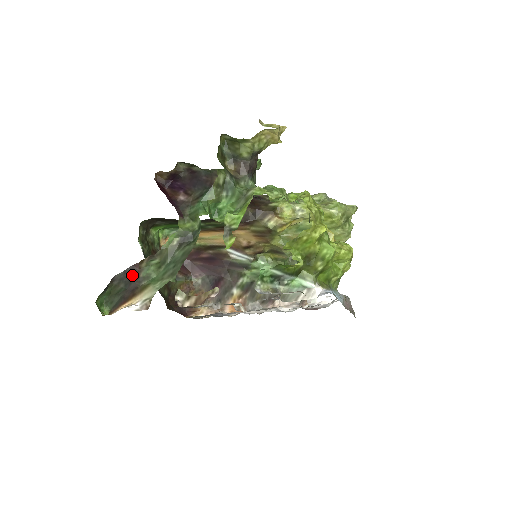
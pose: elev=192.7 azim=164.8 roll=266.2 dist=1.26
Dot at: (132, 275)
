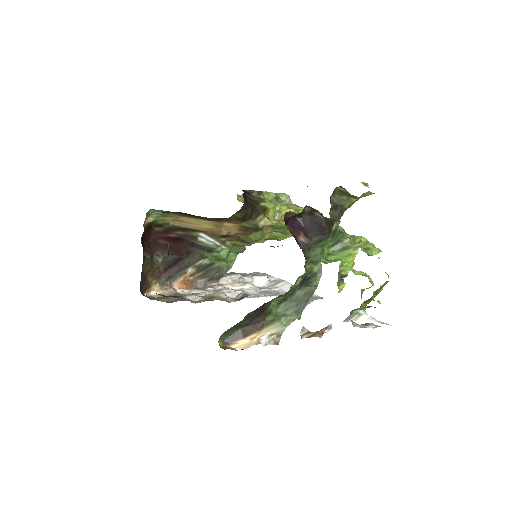
Dot at: (260, 312)
